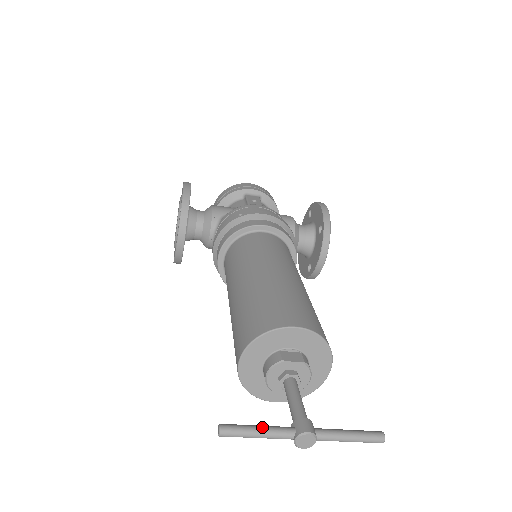
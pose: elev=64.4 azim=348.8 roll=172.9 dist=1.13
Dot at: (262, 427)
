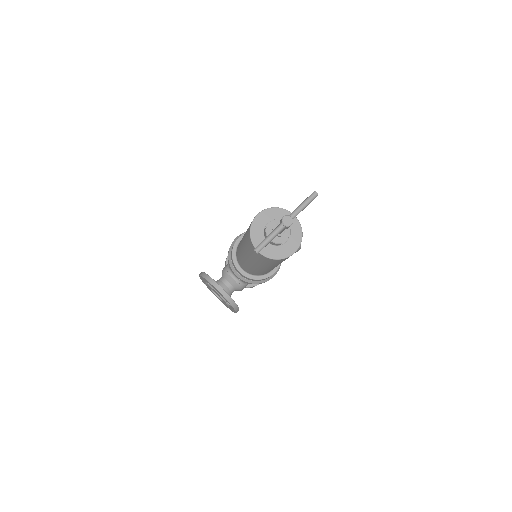
Dot at: (268, 235)
